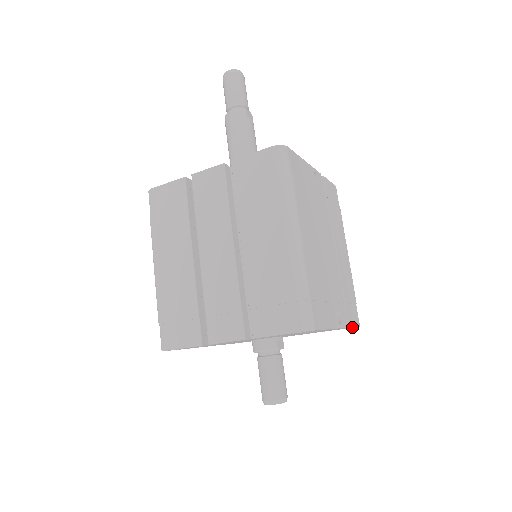
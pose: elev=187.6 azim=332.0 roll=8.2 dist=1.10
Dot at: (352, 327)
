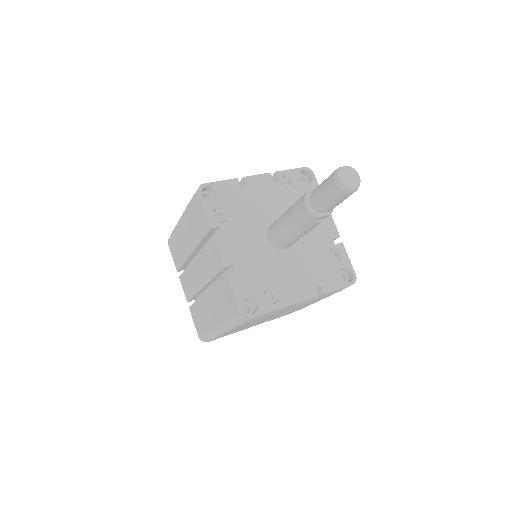
Dot at: occluded
